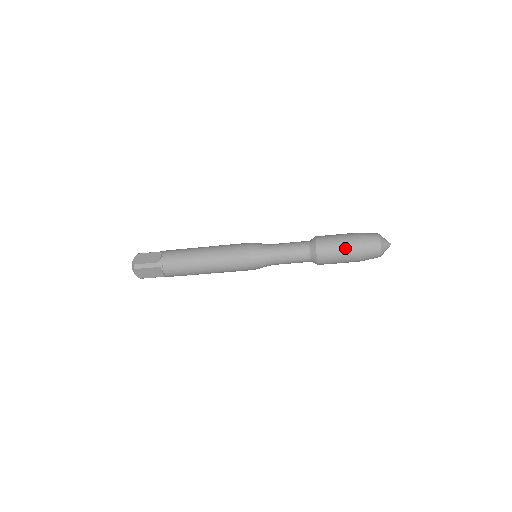
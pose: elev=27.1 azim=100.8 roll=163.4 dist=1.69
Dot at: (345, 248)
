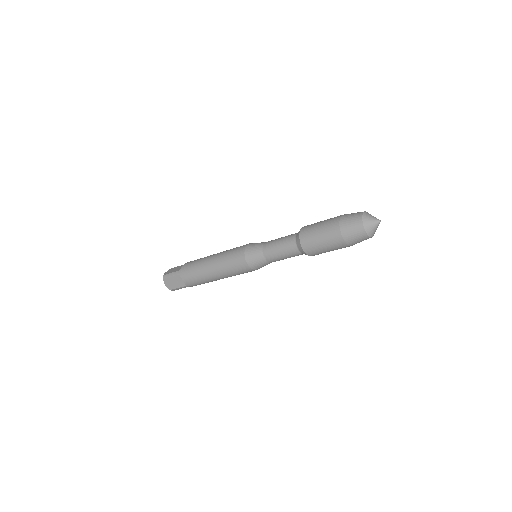
Dot at: (326, 229)
